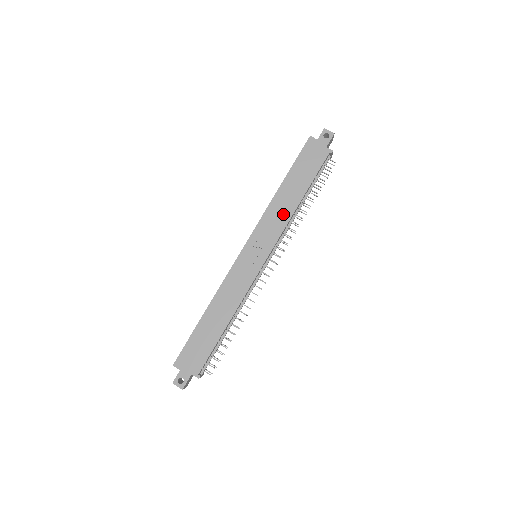
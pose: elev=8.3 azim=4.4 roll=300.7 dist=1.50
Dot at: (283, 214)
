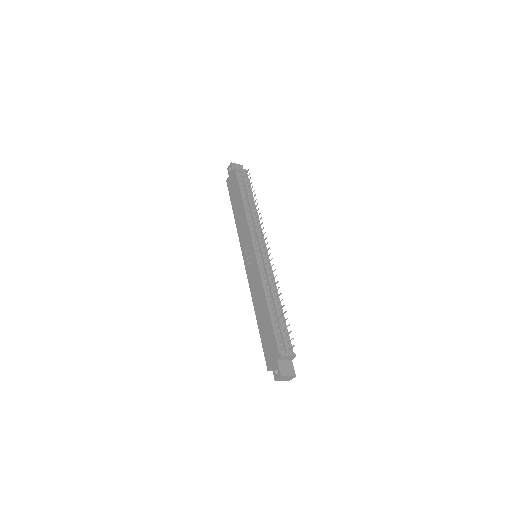
Dot at: (243, 221)
